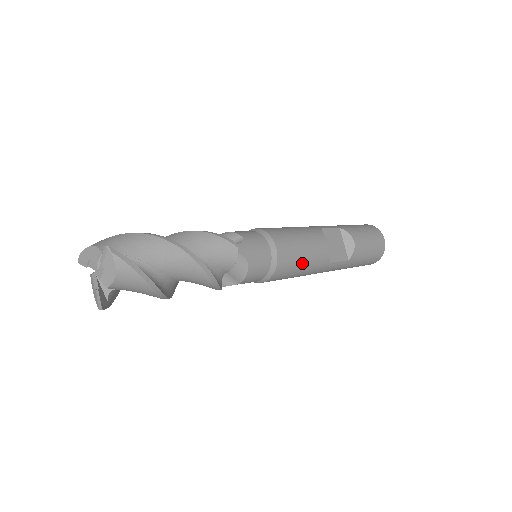
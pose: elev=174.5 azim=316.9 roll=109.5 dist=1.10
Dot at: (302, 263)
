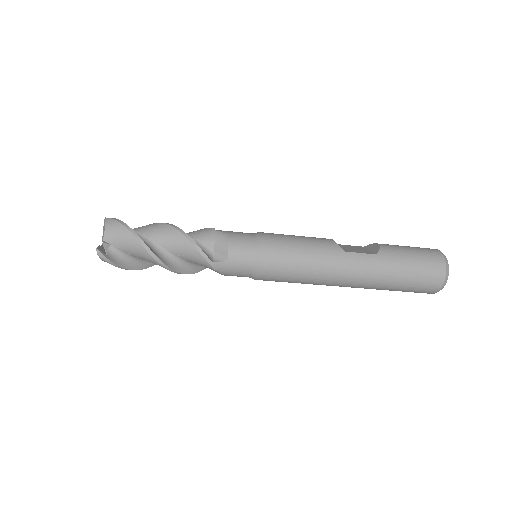
Dot at: (297, 244)
